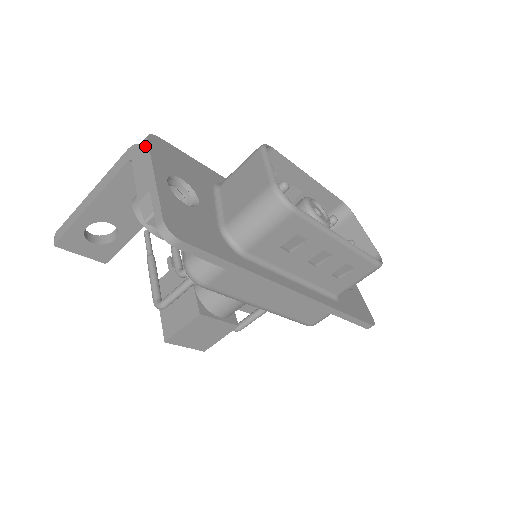
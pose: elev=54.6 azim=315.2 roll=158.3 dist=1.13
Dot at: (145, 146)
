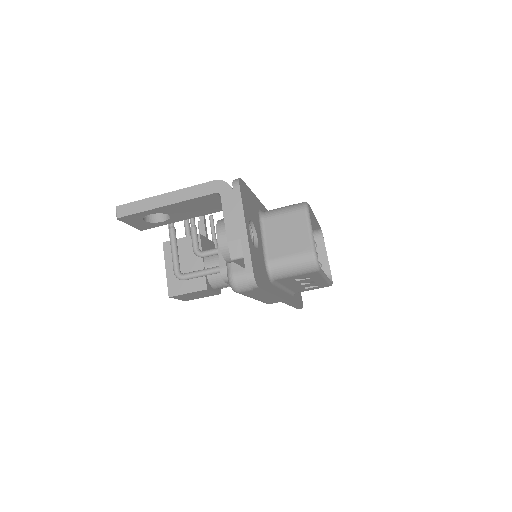
Dot at: (237, 192)
